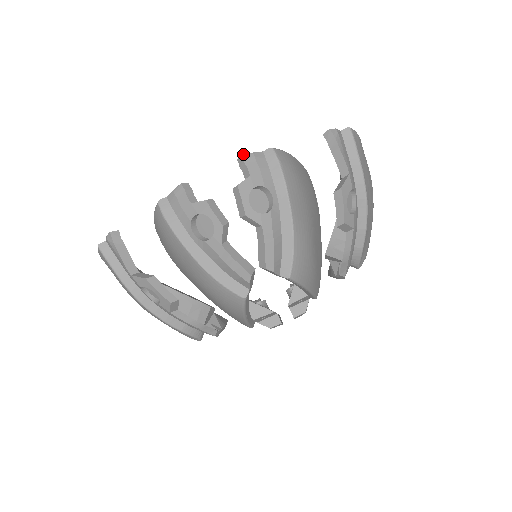
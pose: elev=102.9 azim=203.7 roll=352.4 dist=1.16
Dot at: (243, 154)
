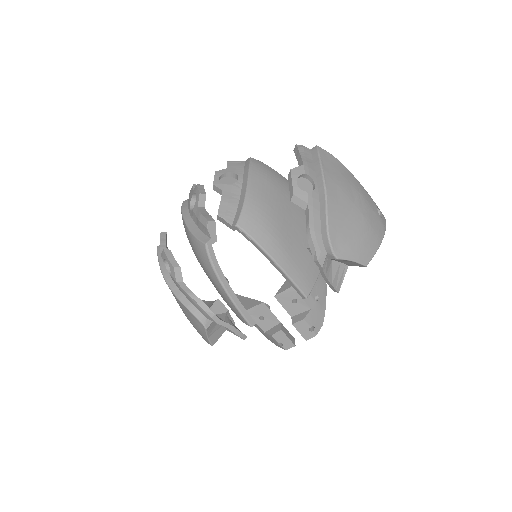
Dot at: (229, 161)
